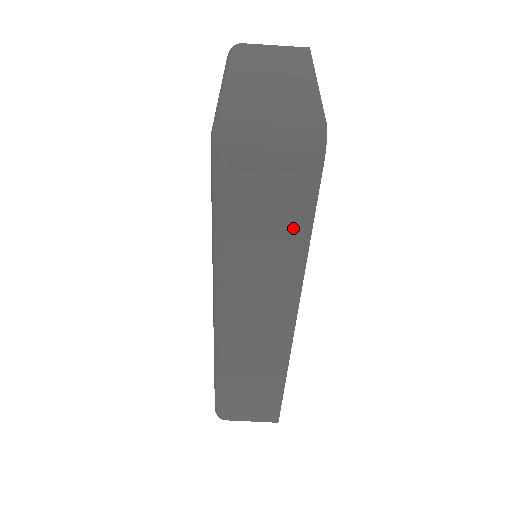
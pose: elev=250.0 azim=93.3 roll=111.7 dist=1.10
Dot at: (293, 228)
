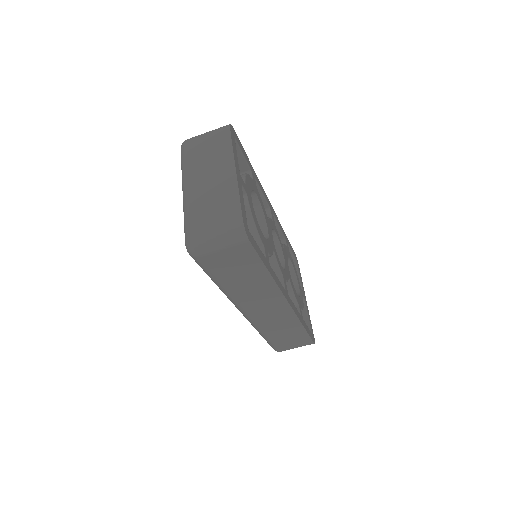
Dot at: (254, 269)
